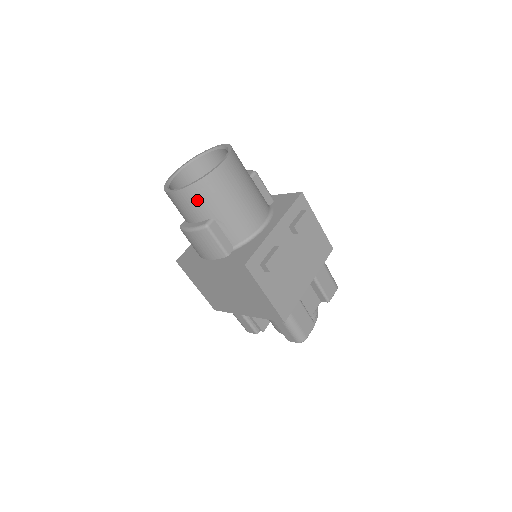
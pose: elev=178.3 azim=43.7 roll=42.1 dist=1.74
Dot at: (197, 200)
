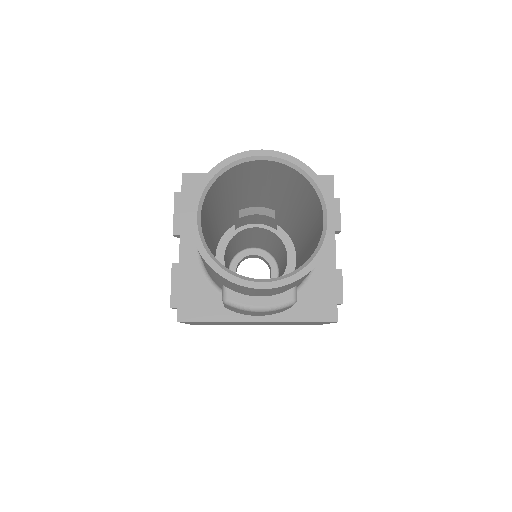
Dot at: (296, 283)
